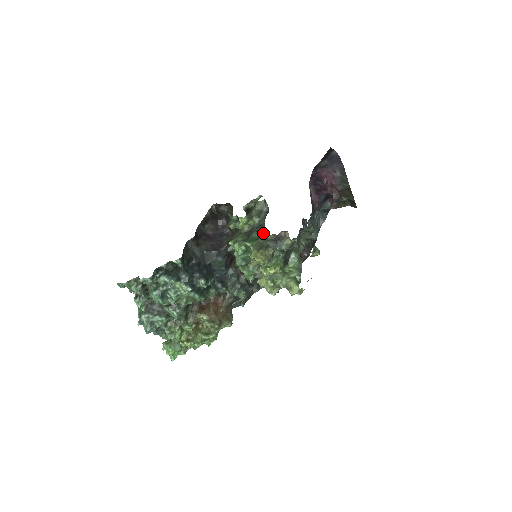
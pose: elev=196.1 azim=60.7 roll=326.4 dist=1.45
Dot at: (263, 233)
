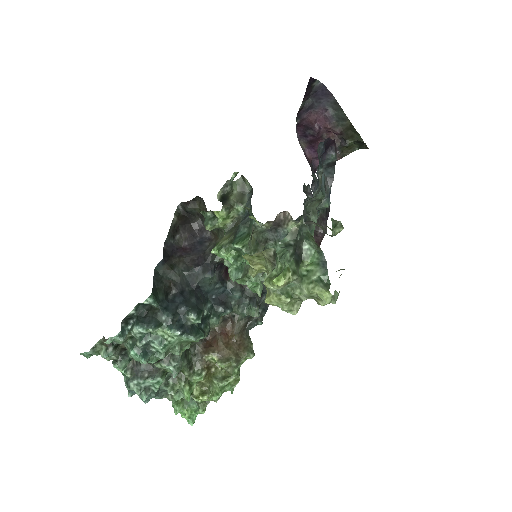
Dot at: (253, 224)
